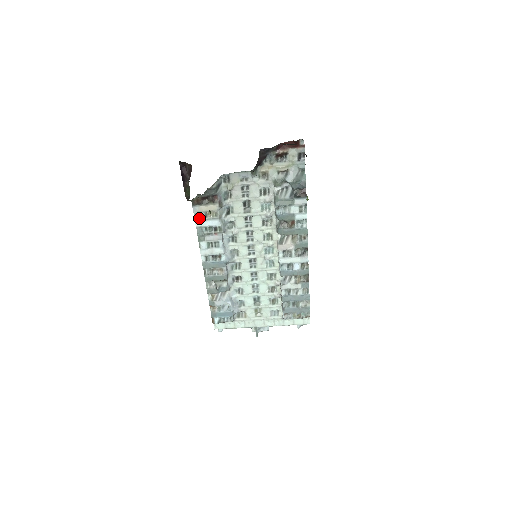
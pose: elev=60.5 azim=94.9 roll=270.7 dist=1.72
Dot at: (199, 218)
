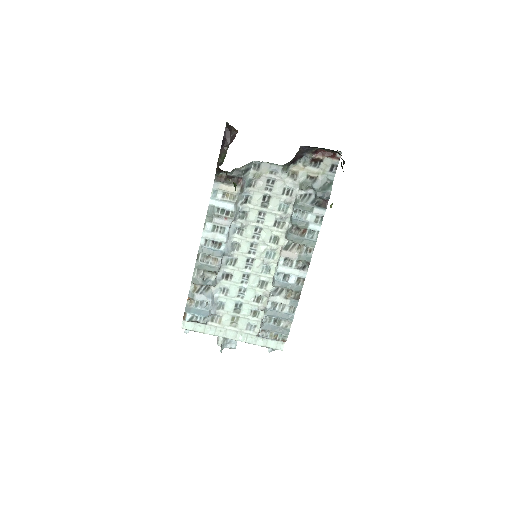
Dot at: (216, 196)
